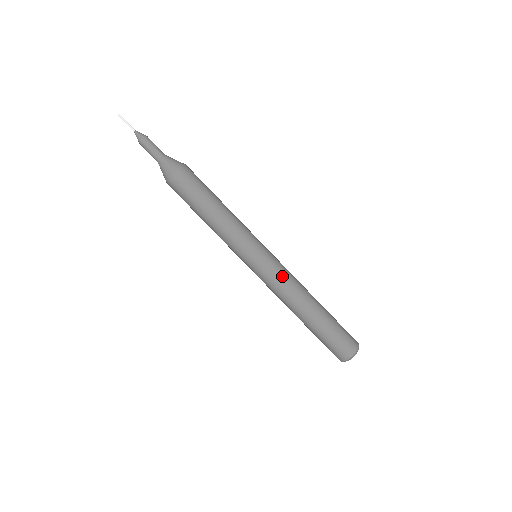
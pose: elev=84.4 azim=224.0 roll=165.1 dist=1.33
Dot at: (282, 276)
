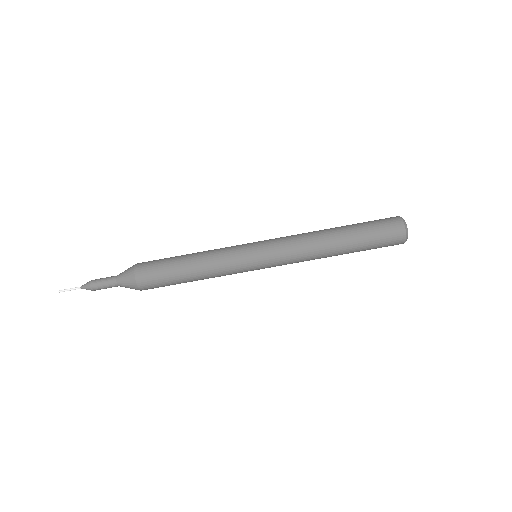
Dot at: (290, 255)
